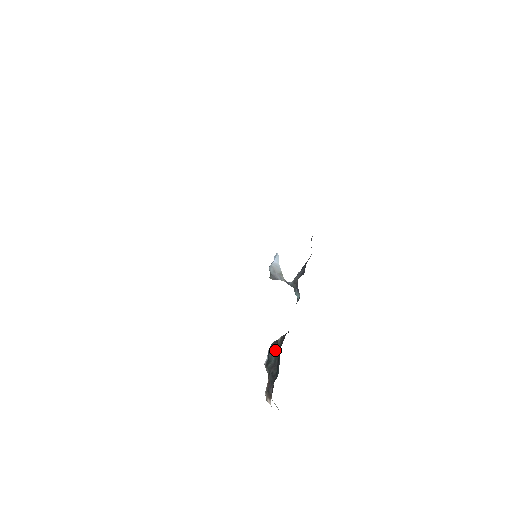
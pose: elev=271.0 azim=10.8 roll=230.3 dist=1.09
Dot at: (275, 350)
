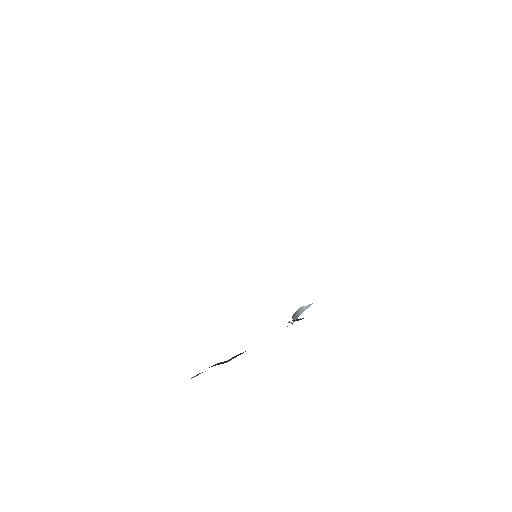
Dot at: (235, 357)
